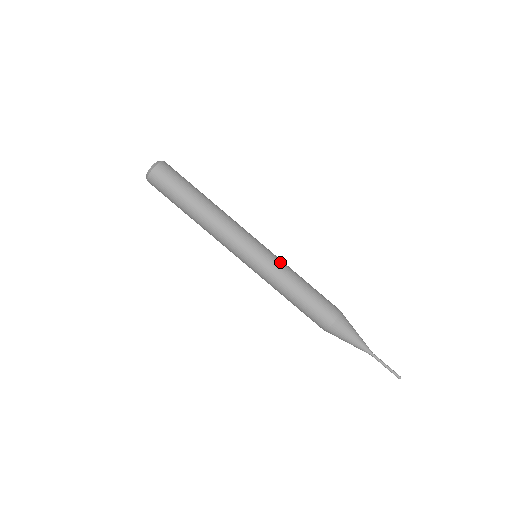
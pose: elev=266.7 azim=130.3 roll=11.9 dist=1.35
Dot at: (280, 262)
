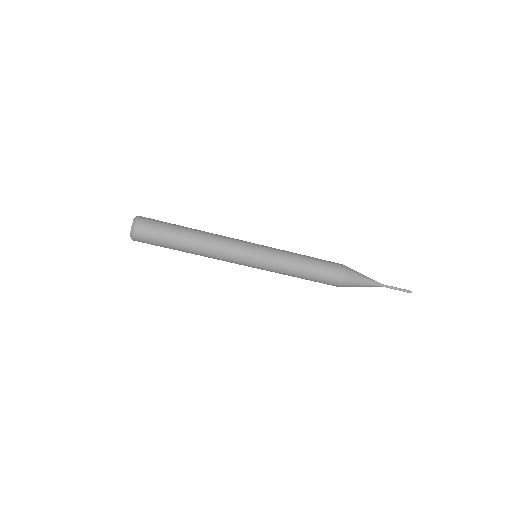
Dot at: (277, 264)
